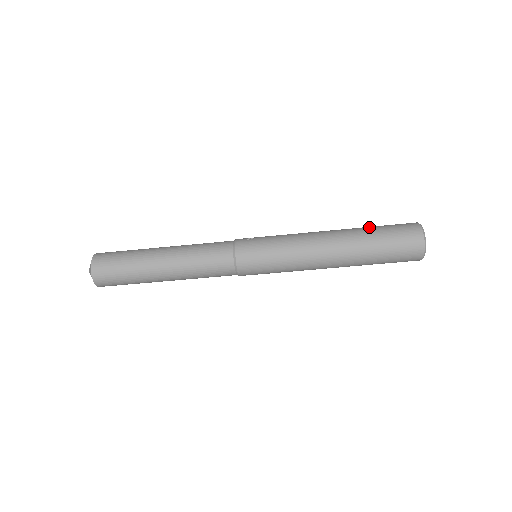
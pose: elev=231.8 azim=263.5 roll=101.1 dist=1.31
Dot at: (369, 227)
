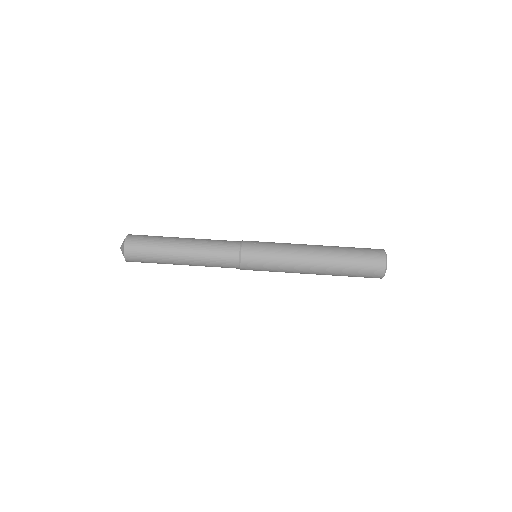
Dot at: (347, 249)
